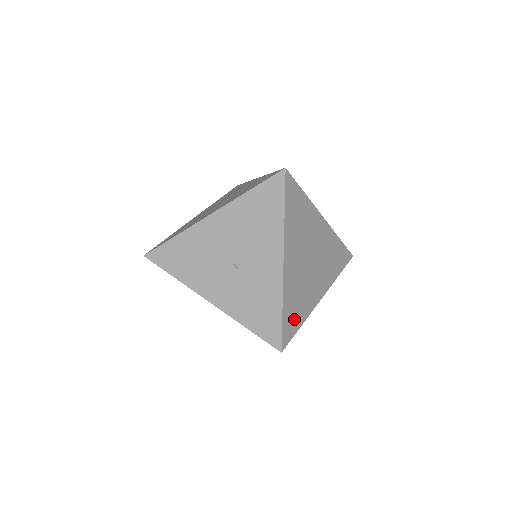
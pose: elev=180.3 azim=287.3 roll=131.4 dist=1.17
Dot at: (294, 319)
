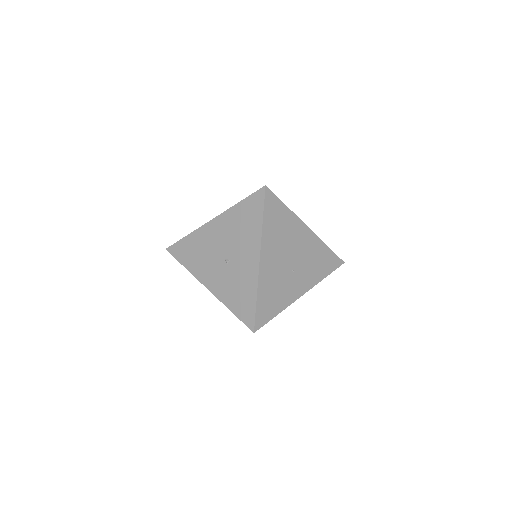
Dot at: (270, 308)
